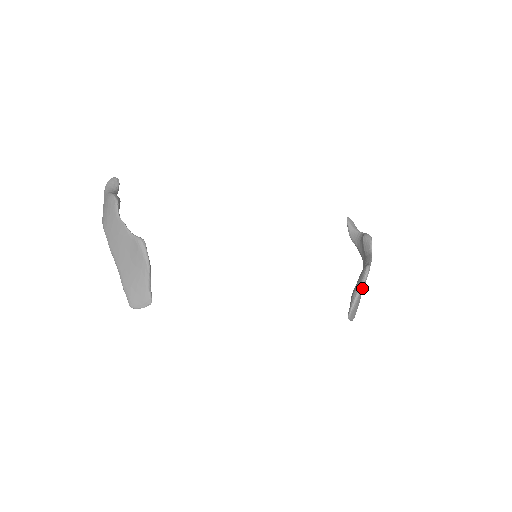
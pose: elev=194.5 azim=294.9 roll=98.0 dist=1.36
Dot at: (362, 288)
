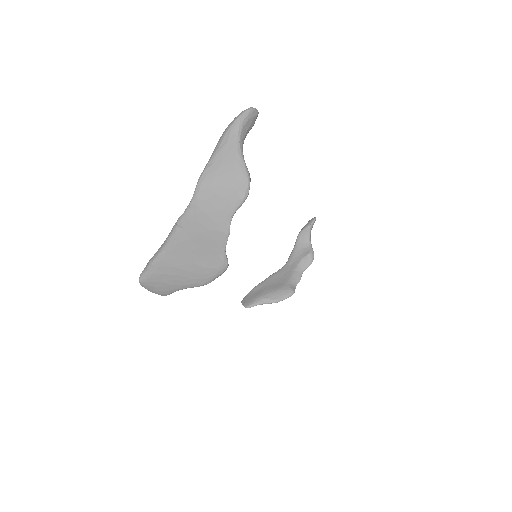
Dot at: (275, 302)
